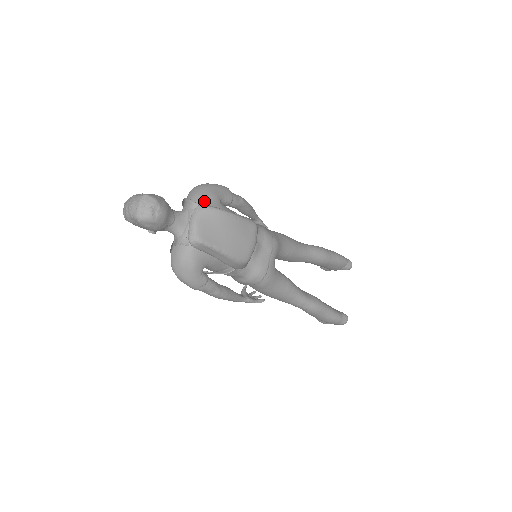
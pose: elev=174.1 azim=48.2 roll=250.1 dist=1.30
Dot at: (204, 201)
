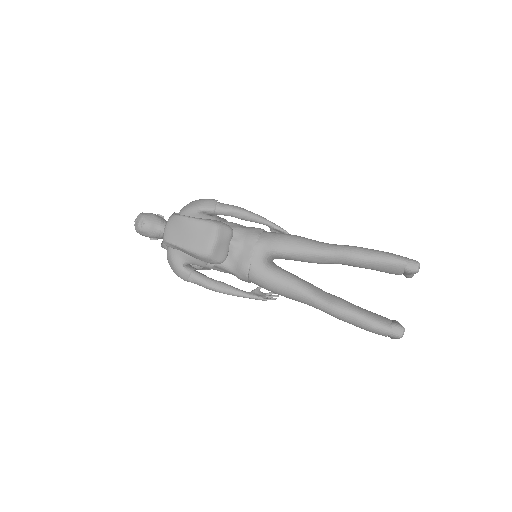
Dot at: (181, 212)
